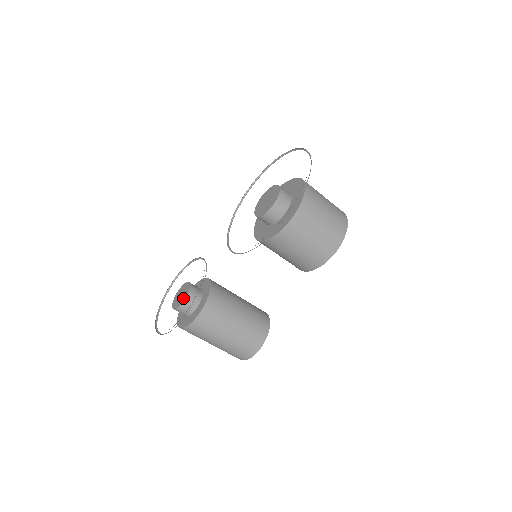
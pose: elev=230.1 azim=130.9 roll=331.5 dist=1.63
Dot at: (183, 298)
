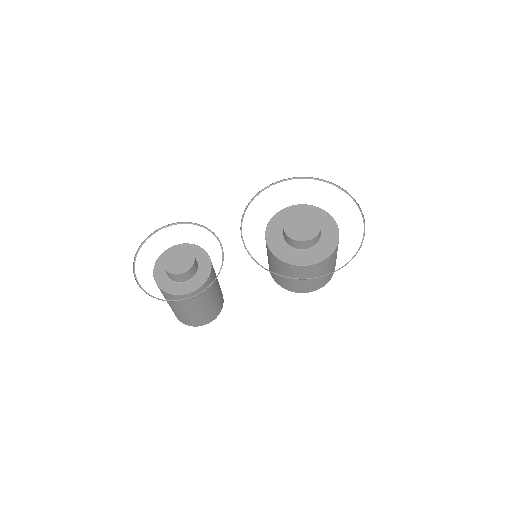
Dot at: (183, 268)
